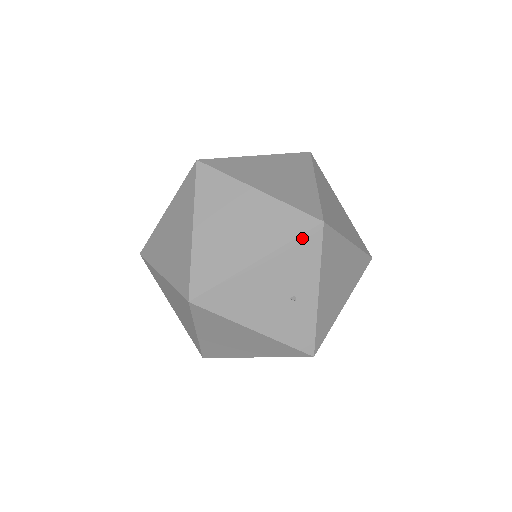
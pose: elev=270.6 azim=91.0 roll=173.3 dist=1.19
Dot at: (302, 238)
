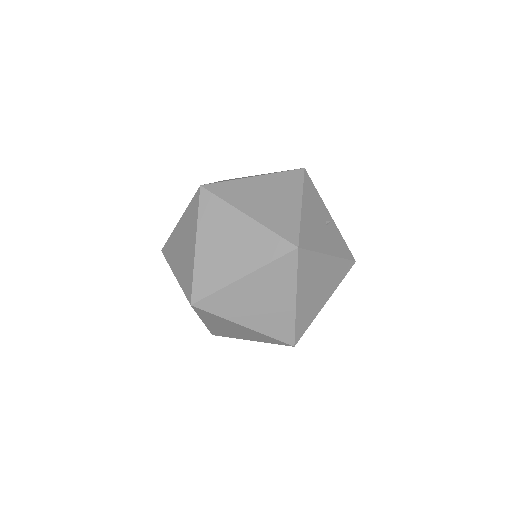
Dot at: (305, 181)
